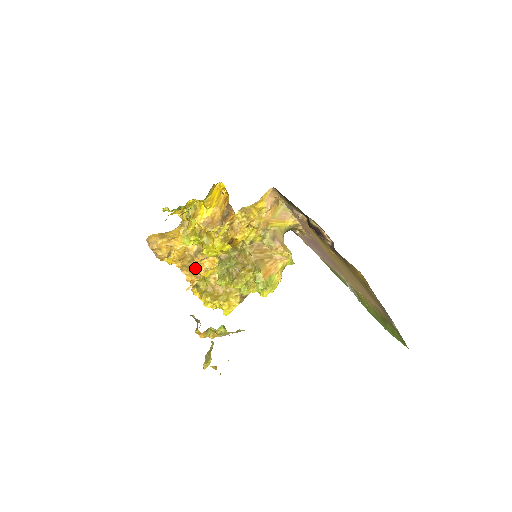
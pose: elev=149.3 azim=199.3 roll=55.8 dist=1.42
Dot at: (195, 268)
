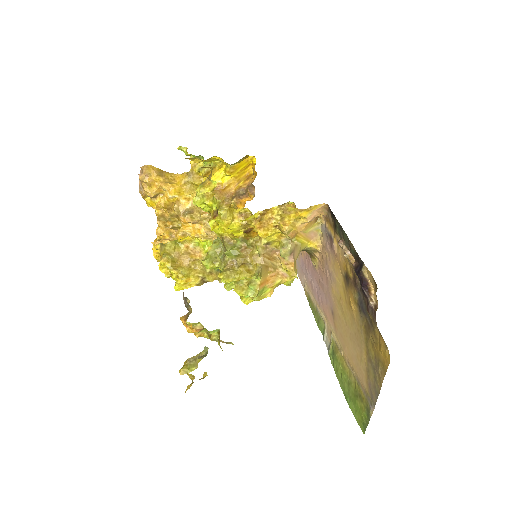
Dot at: (173, 225)
